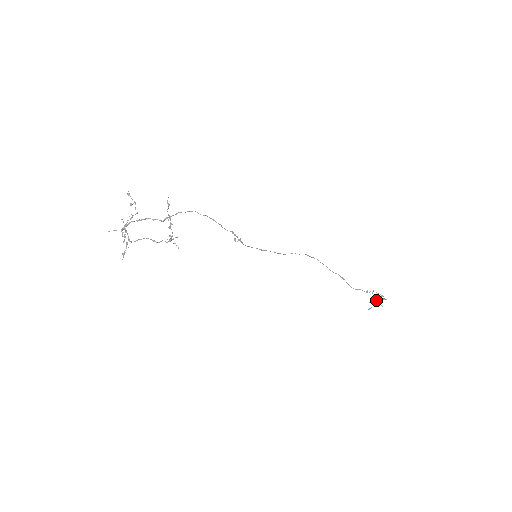
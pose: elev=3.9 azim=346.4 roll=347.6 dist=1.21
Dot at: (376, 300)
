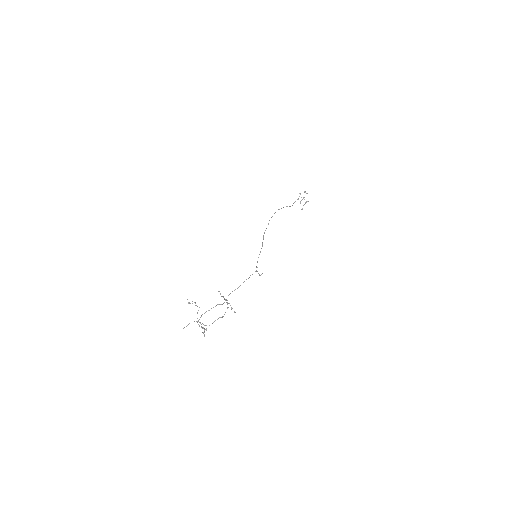
Dot at: (303, 198)
